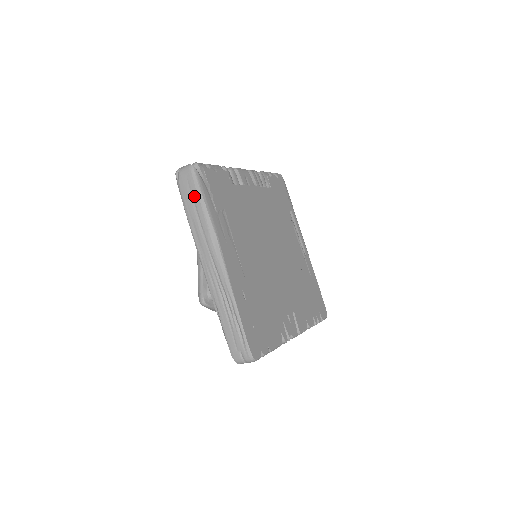
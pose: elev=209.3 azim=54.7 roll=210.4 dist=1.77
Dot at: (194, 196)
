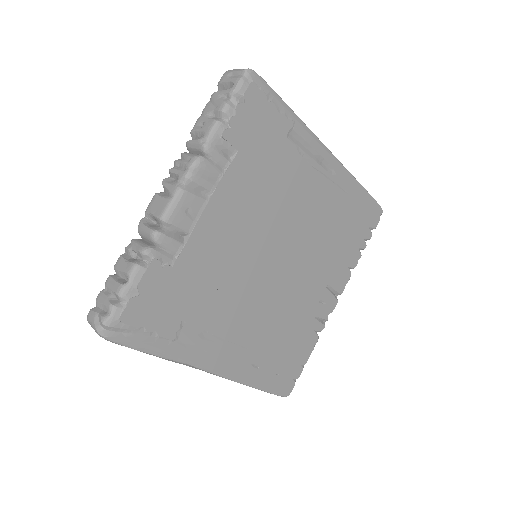
Dot at: occluded
